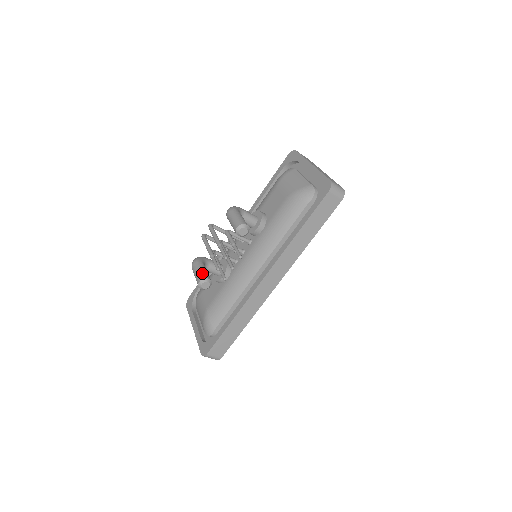
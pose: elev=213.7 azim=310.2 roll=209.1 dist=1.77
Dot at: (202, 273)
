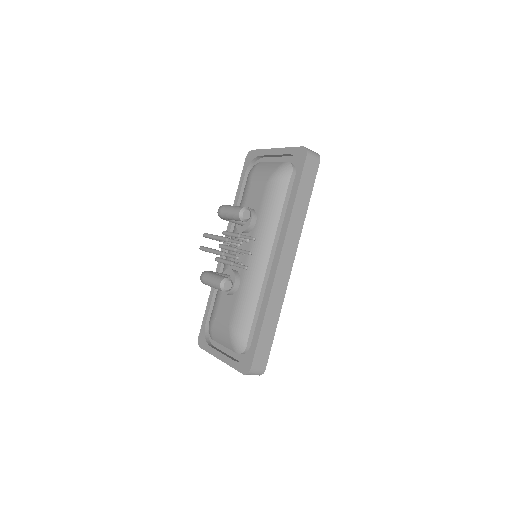
Dot at: (218, 276)
